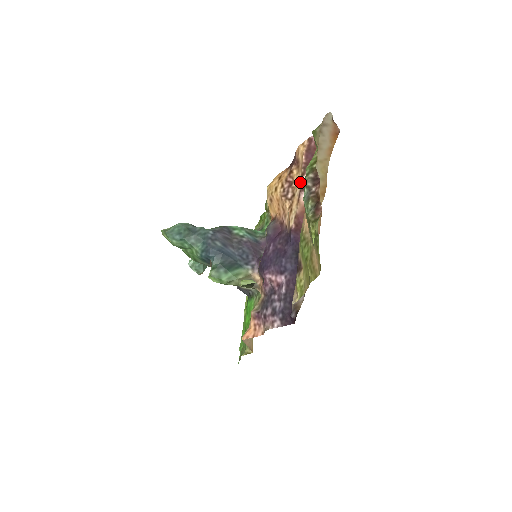
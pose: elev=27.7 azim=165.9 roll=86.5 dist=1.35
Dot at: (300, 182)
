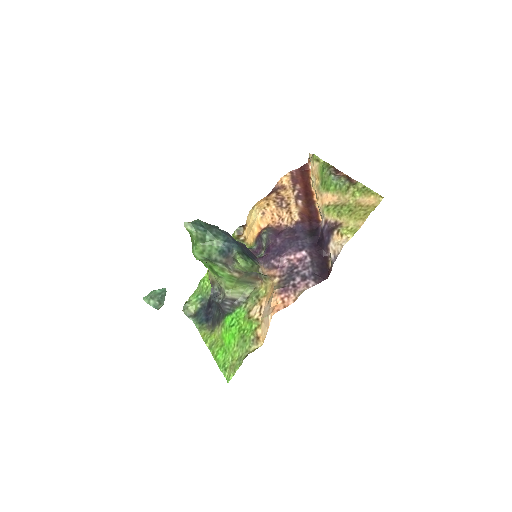
Dot at: (293, 195)
